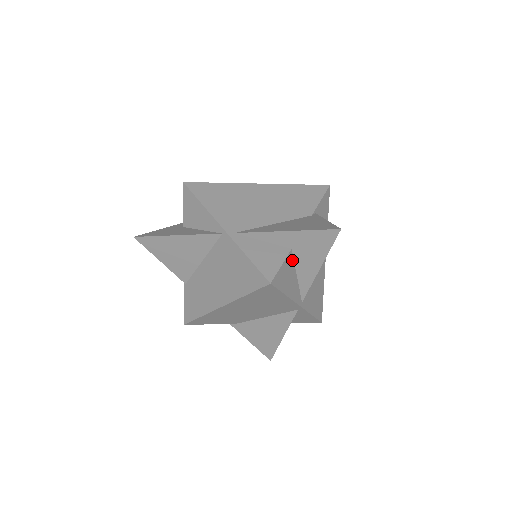
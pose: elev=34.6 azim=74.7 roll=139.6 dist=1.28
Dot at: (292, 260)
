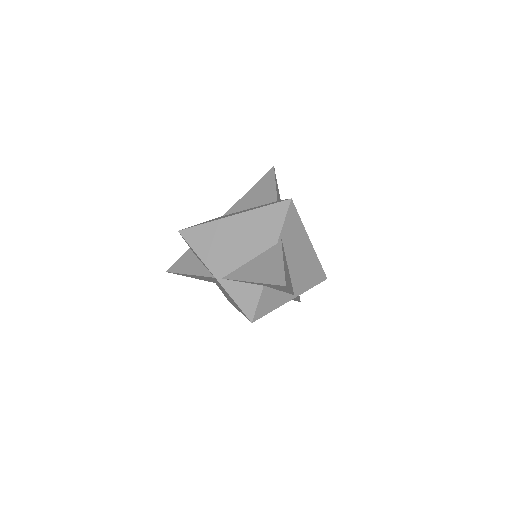
Dot at: (268, 289)
